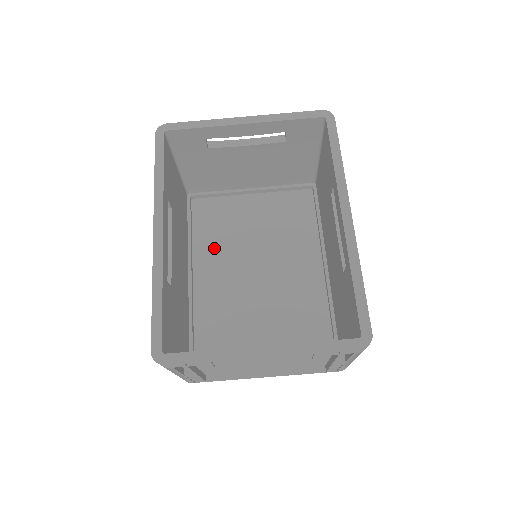
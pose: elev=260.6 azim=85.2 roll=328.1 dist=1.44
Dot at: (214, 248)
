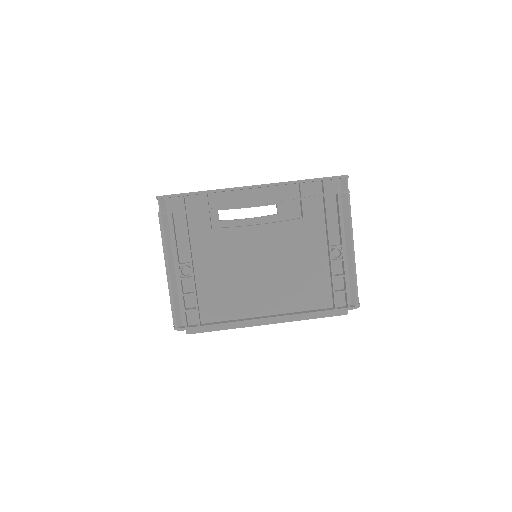
Dot at: occluded
